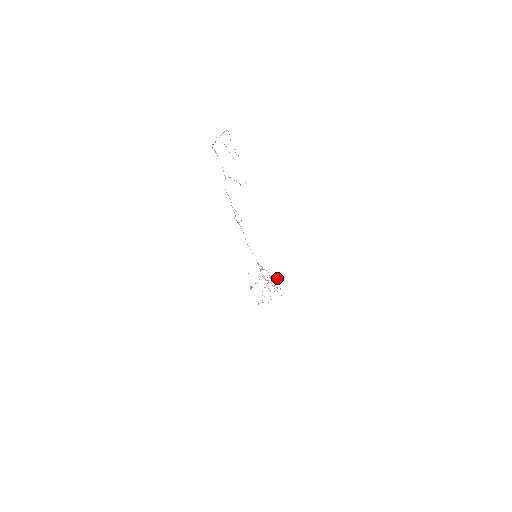
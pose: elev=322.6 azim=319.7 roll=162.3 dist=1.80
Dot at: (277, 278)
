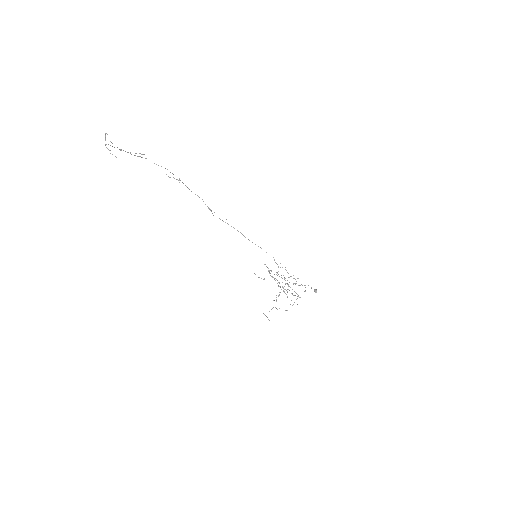
Dot at: (297, 278)
